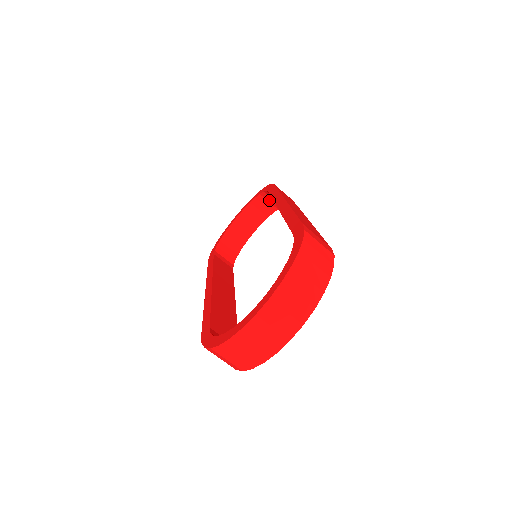
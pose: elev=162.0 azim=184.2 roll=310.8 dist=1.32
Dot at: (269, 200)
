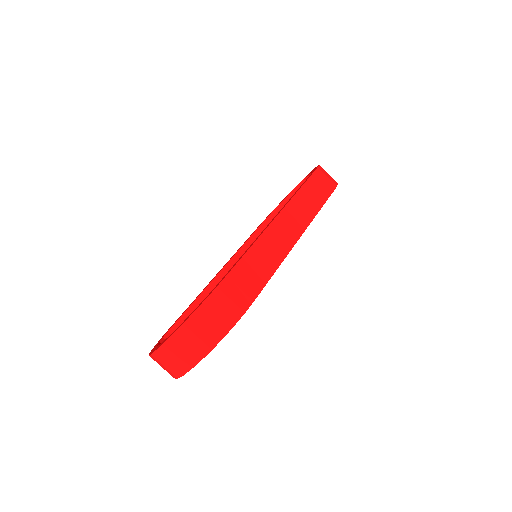
Dot at: occluded
